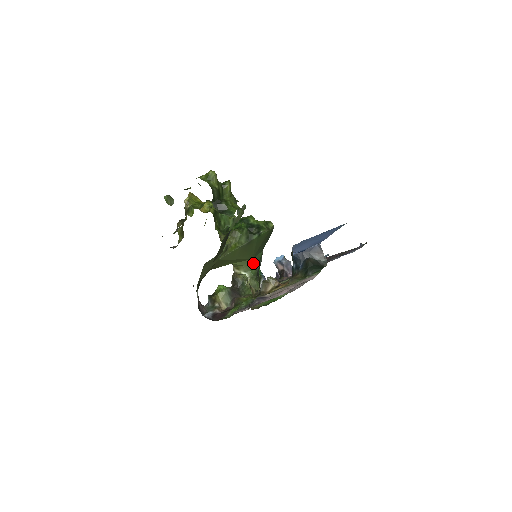
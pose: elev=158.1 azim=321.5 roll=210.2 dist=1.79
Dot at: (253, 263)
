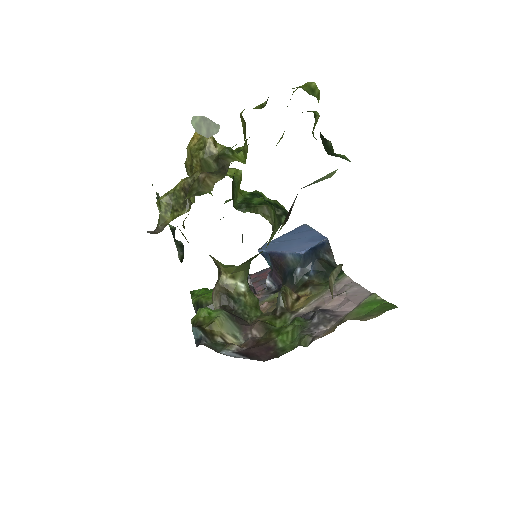
Dot at: (249, 268)
